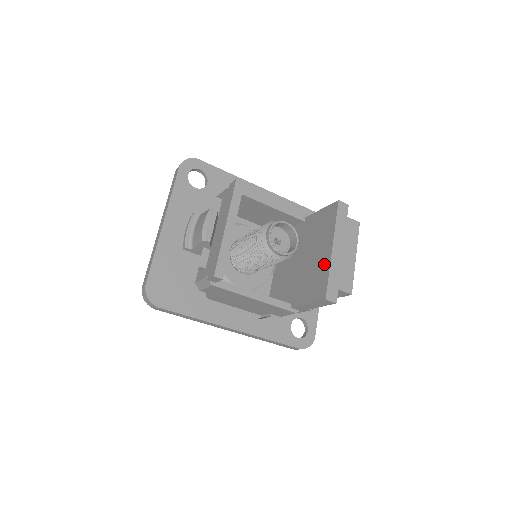
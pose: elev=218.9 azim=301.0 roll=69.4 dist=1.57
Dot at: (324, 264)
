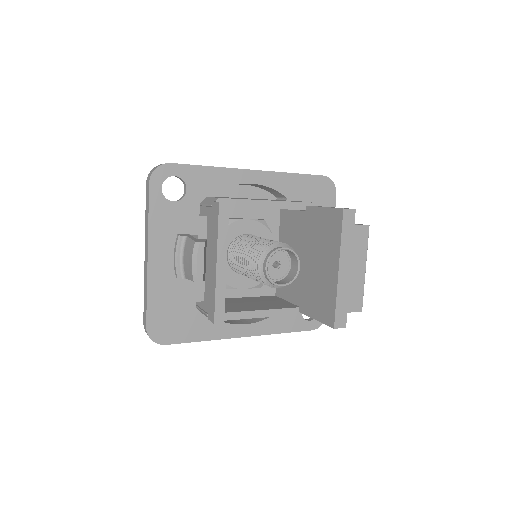
Dot at: (330, 285)
